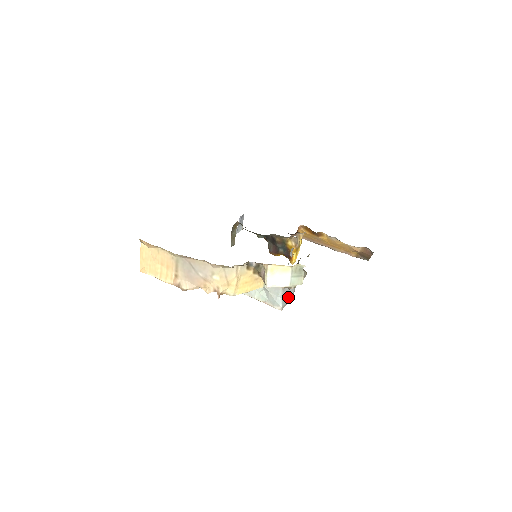
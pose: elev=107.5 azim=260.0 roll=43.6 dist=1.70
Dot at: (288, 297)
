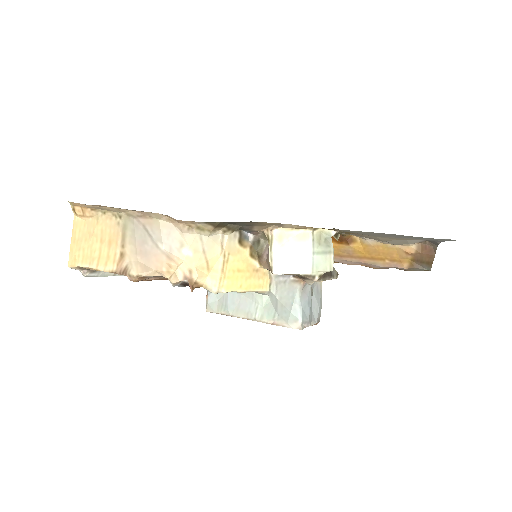
Dot at: (311, 312)
